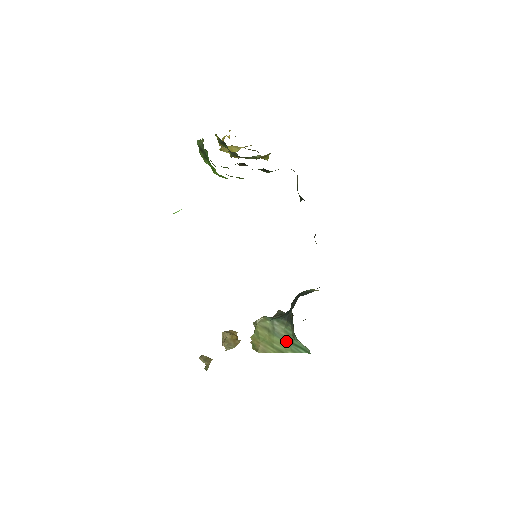
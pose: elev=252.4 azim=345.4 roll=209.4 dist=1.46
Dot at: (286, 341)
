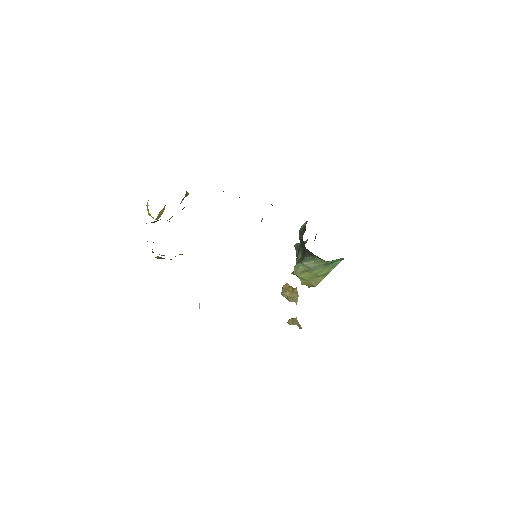
Dot at: (323, 266)
